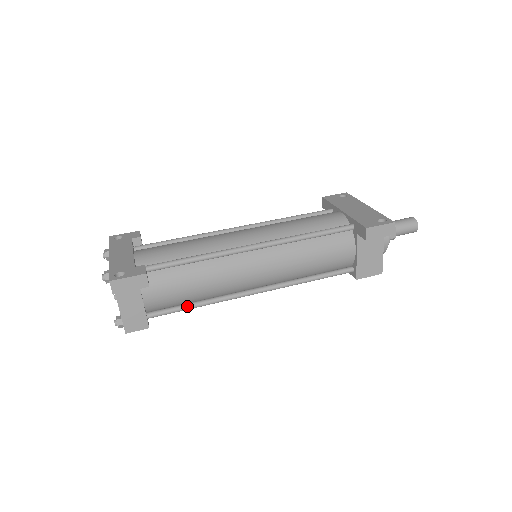
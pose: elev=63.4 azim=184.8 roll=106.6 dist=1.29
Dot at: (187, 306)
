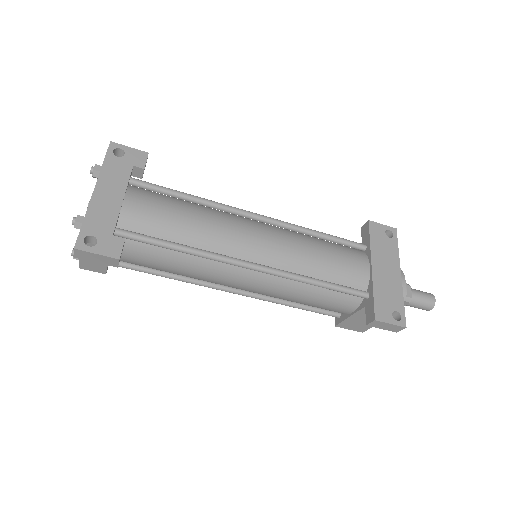
Dot at: (156, 273)
